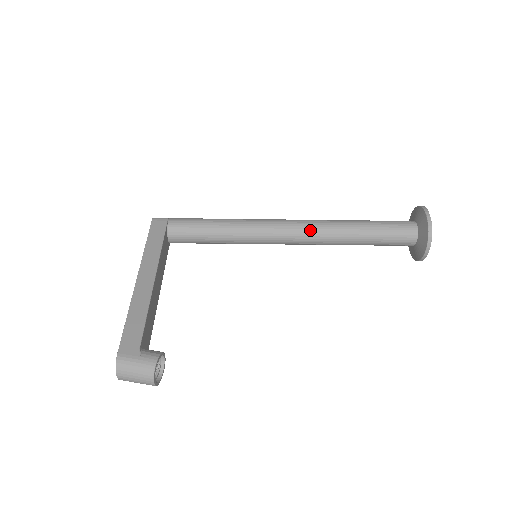
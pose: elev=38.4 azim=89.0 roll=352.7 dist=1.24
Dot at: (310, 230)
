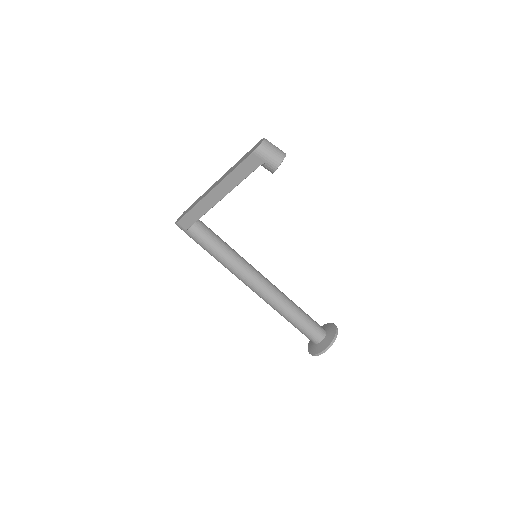
Dot at: occluded
